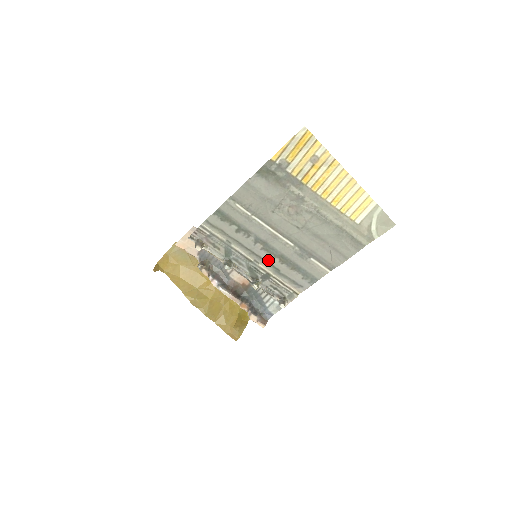
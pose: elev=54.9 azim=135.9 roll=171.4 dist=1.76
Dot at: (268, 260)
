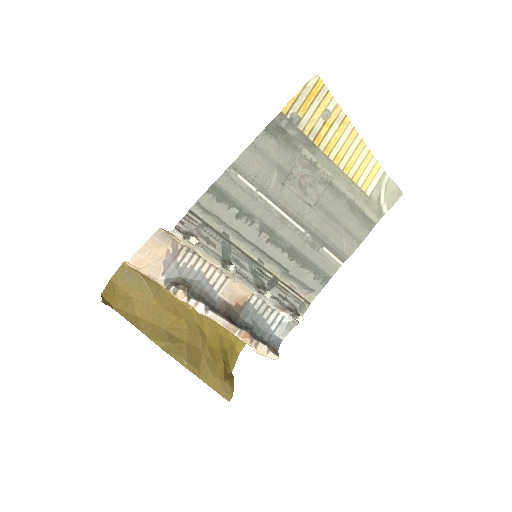
Dot at: (275, 257)
